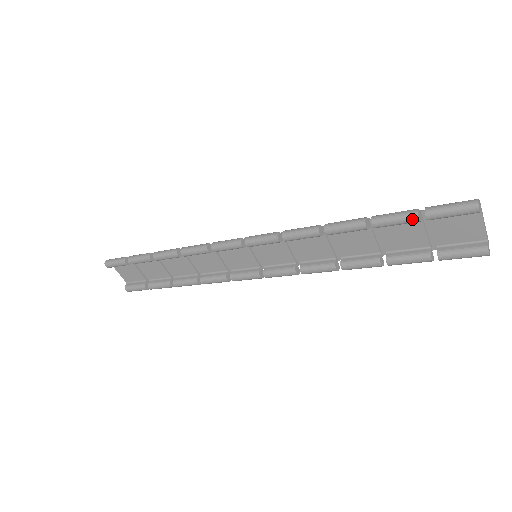
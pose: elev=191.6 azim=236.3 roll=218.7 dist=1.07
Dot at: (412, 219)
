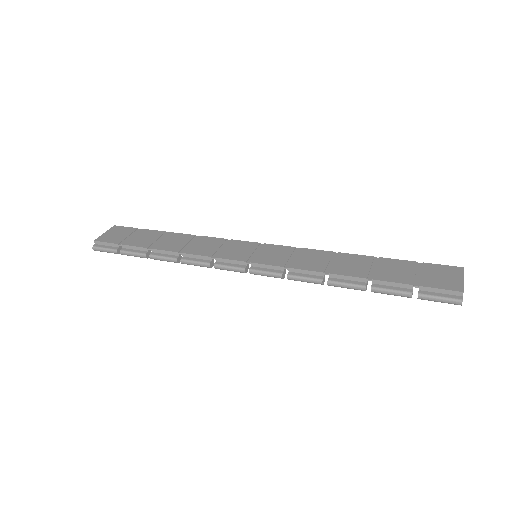
Dot at: (406, 296)
